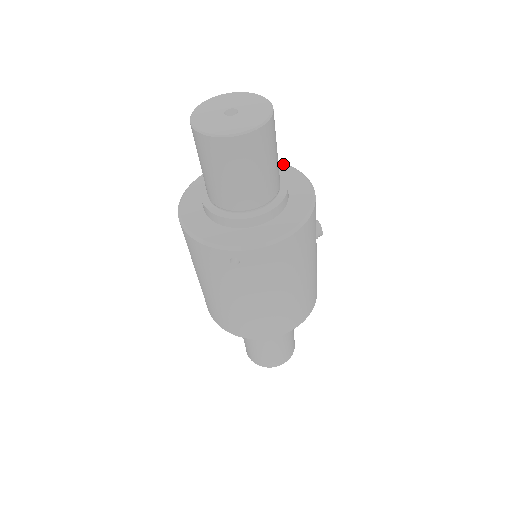
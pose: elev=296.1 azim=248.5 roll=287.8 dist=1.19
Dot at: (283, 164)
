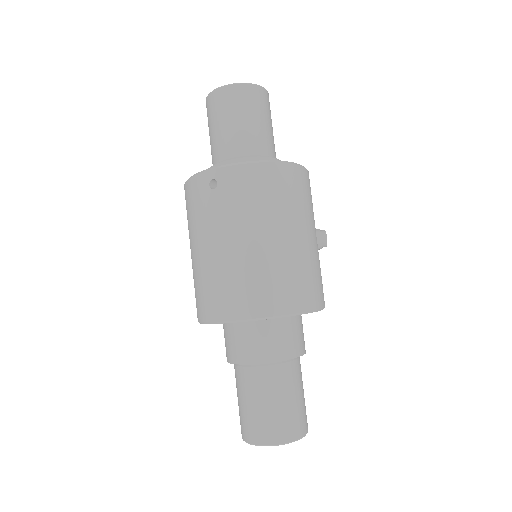
Dot at: occluded
